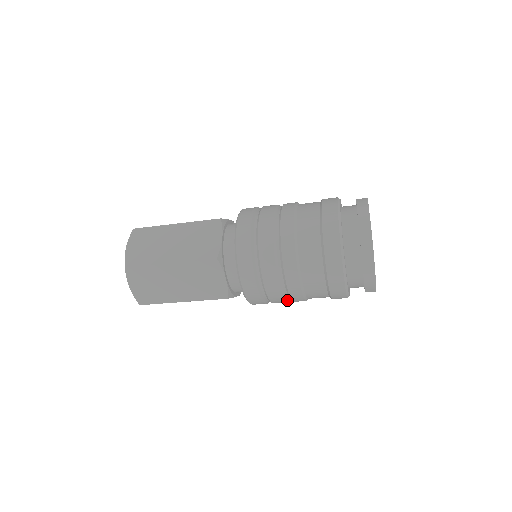
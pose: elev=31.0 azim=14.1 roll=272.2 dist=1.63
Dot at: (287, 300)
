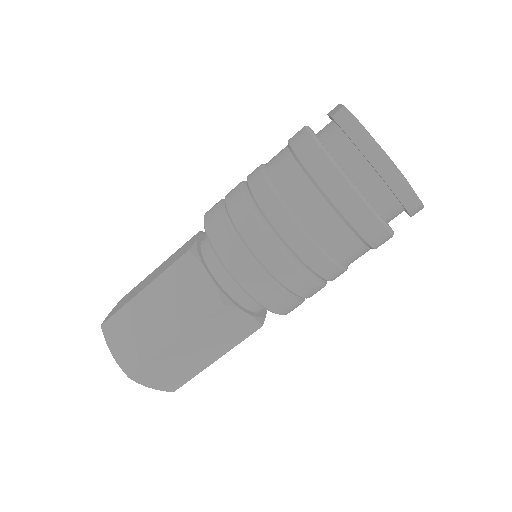
Dot at: (300, 269)
